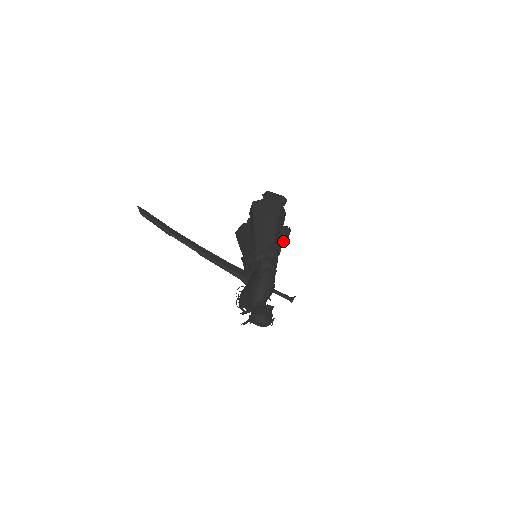
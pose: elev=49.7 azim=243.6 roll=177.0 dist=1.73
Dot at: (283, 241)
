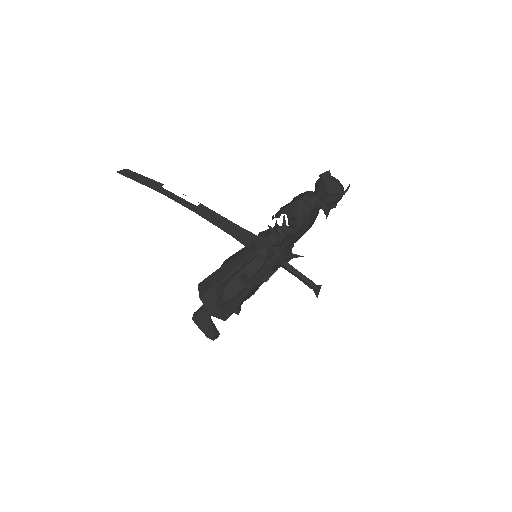
Dot at: occluded
